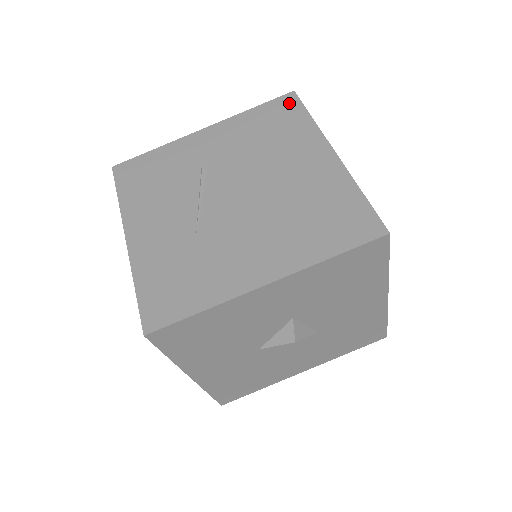
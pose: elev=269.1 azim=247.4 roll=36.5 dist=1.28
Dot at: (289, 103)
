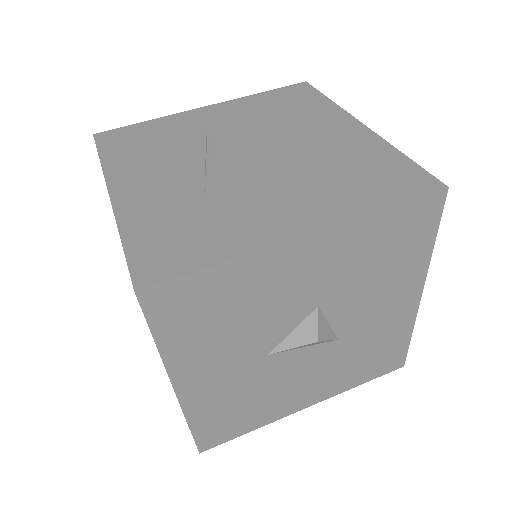
Dot at: (302, 89)
